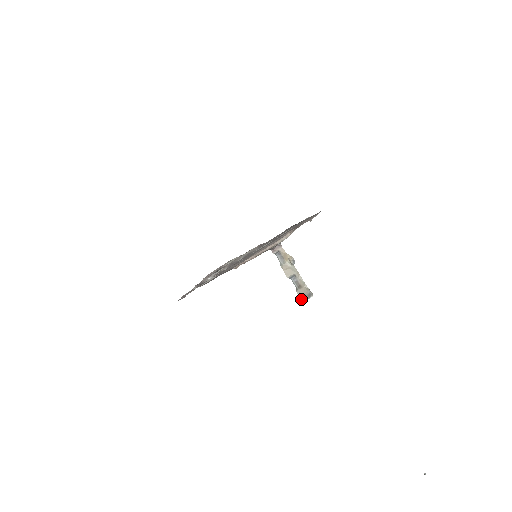
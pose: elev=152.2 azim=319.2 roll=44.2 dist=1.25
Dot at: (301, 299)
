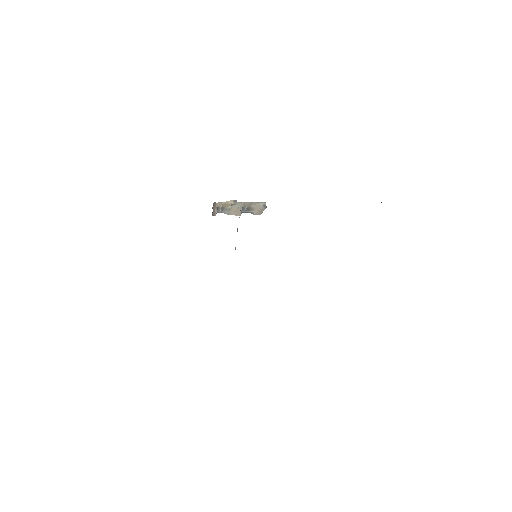
Dot at: occluded
